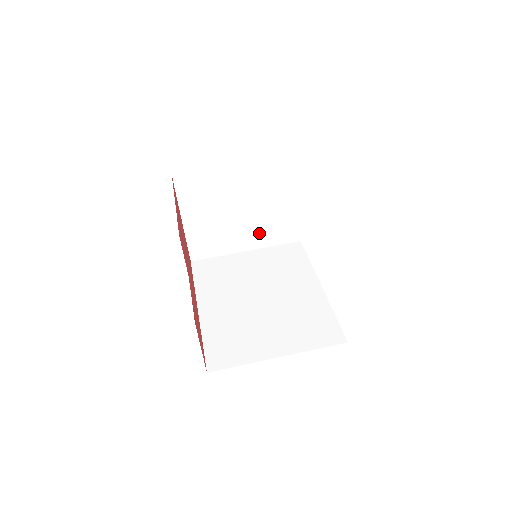
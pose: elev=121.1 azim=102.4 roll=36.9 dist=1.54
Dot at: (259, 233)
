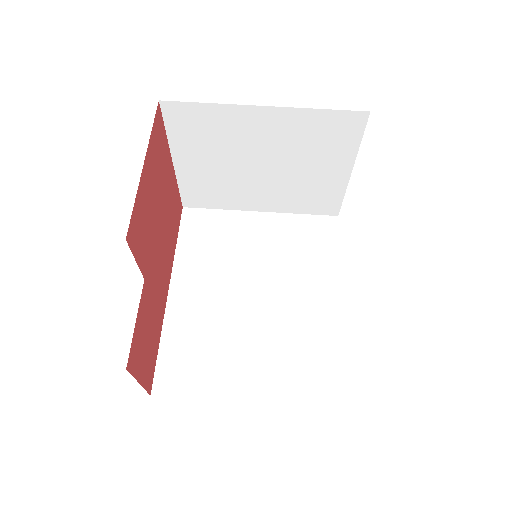
Dot at: (282, 196)
